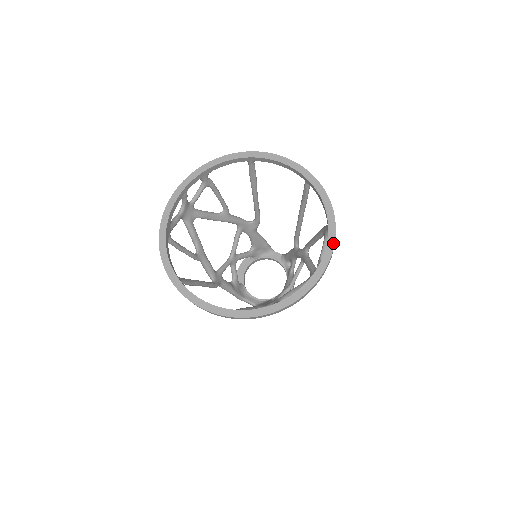
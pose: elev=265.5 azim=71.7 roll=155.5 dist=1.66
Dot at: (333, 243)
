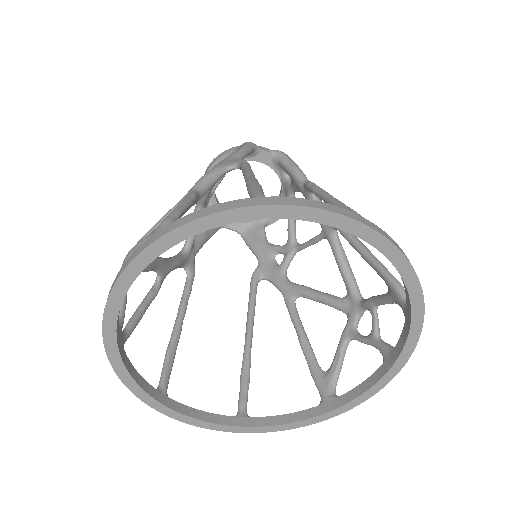
Dot at: (413, 348)
